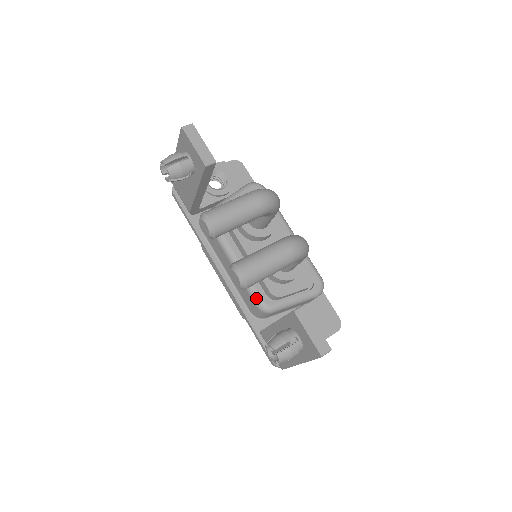
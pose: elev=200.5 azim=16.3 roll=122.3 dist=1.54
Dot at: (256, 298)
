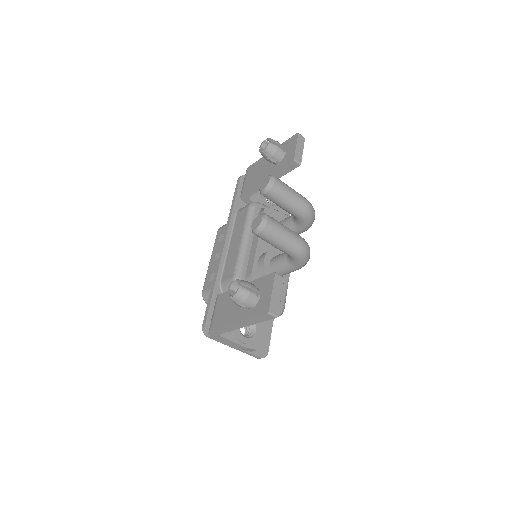
Dot at: (238, 271)
